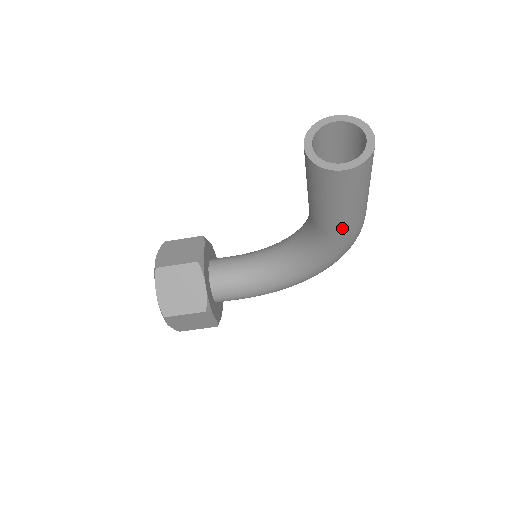
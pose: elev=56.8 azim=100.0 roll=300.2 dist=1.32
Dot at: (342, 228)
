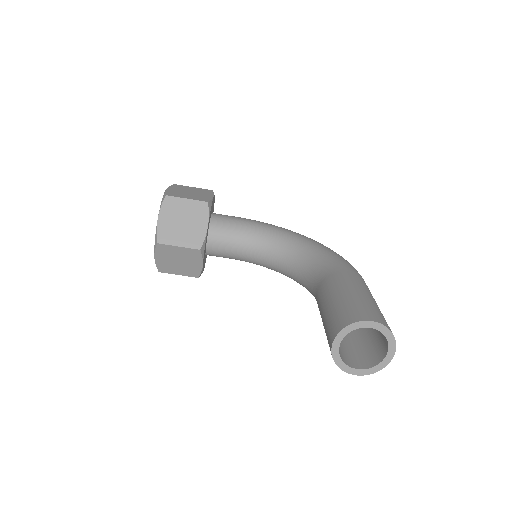
Dot at: occluded
